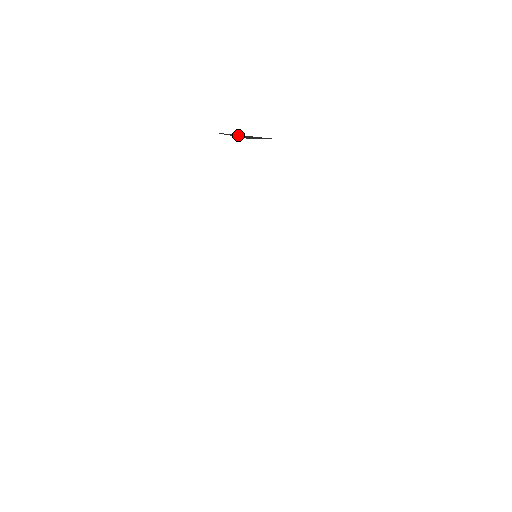
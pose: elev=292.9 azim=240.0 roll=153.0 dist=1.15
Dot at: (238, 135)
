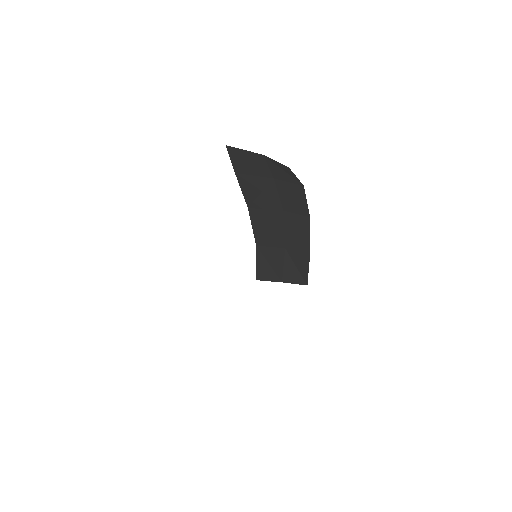
Dot at: (264, 262)
